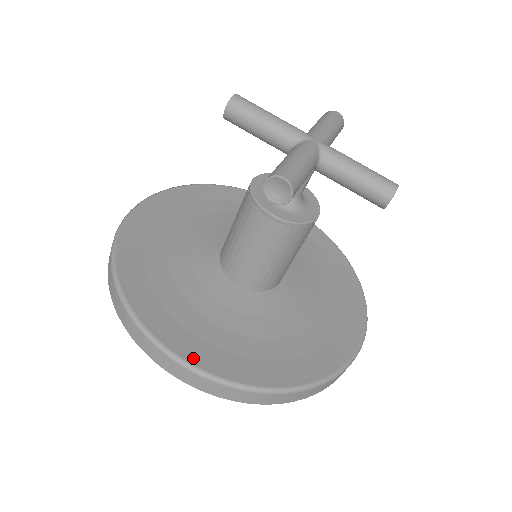
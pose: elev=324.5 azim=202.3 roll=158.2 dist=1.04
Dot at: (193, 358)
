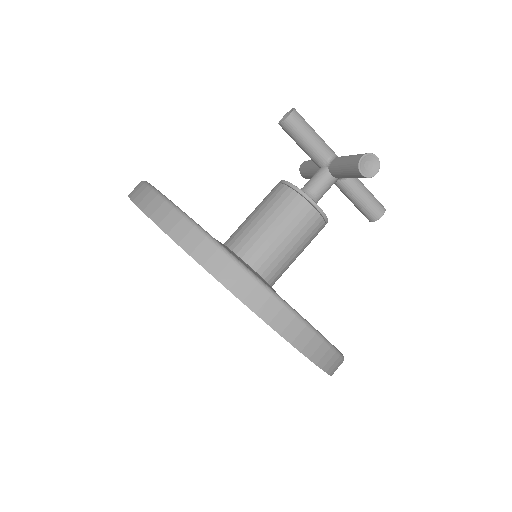
Dot at: (286, 303)
